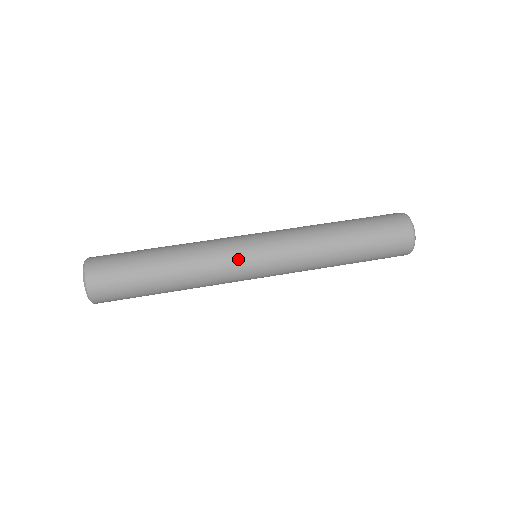
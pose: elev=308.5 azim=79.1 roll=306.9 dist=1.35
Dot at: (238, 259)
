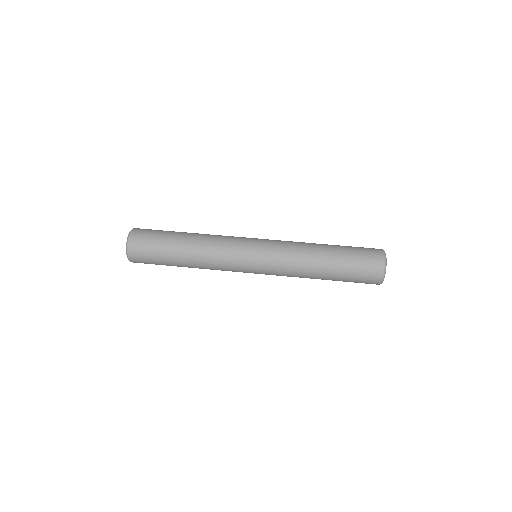
Dot at: (239, 247)
